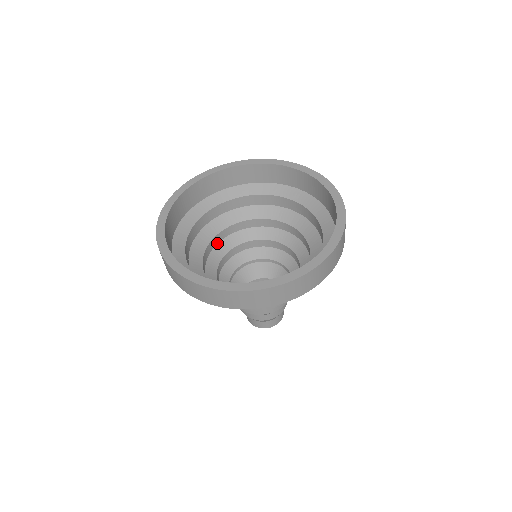
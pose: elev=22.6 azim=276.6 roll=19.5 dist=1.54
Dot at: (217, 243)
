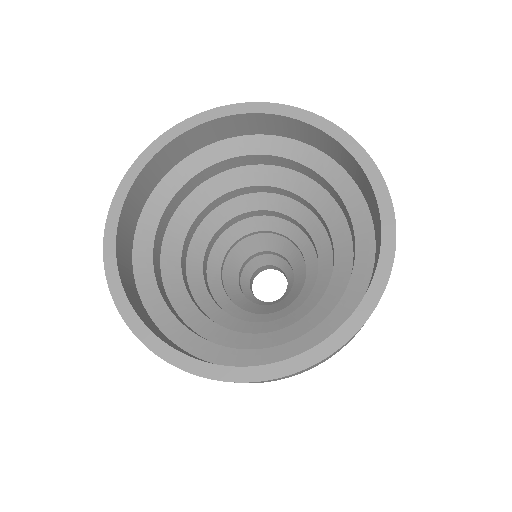
Dot at: (197, 227)
